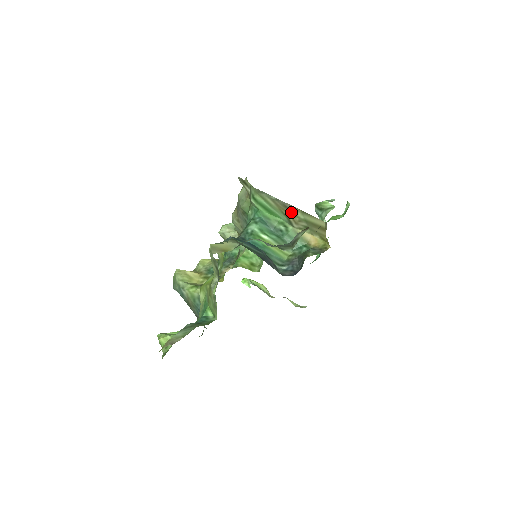
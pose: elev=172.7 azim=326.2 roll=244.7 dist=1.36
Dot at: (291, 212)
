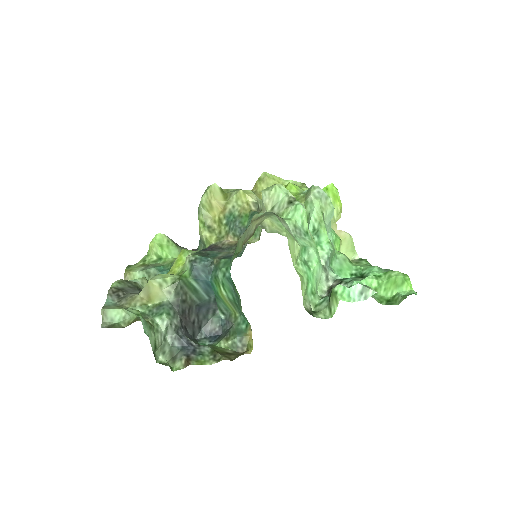
Dot at: occluded
